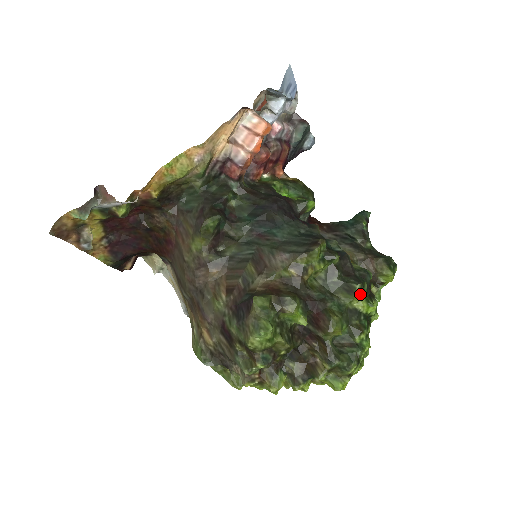
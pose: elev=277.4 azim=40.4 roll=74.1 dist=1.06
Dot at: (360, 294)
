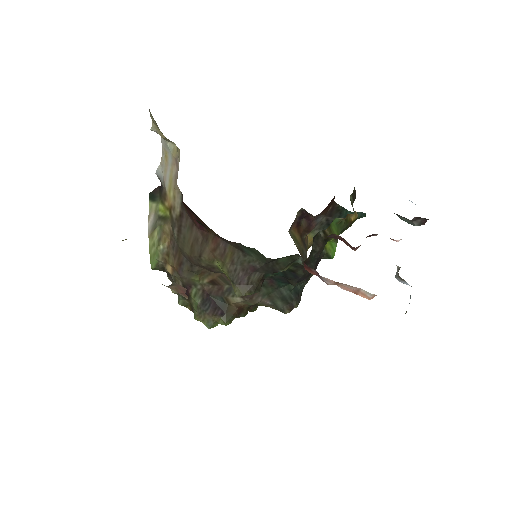
Dot at: occluded
